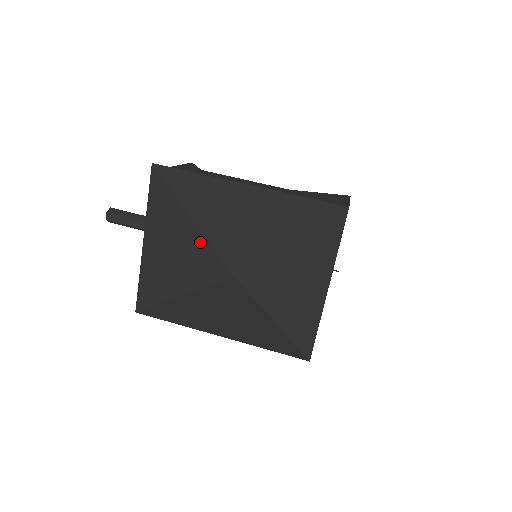
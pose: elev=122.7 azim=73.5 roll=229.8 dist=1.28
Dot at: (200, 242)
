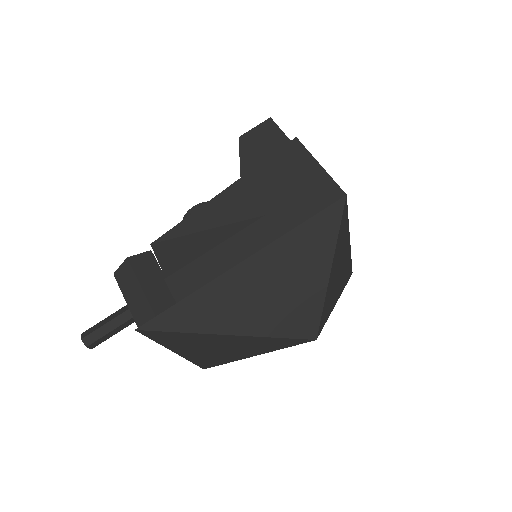
Dot at: (257, 340)
